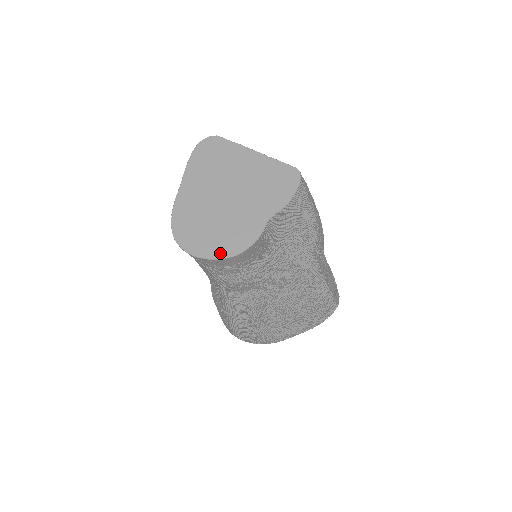
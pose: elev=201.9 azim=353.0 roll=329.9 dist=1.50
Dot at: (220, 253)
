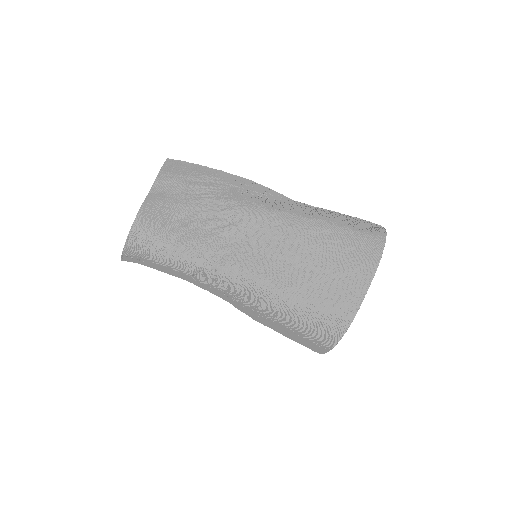
Dot at: (129, 235)
